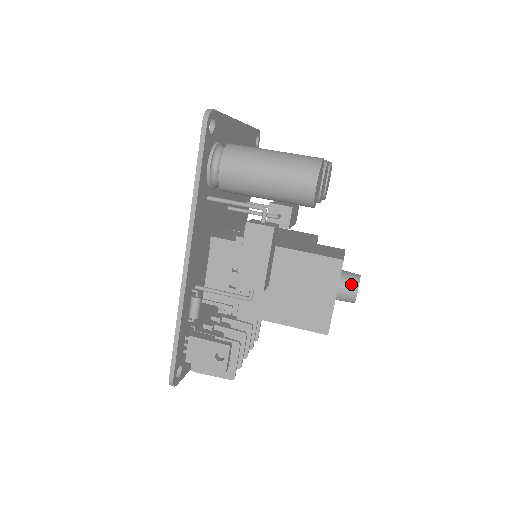
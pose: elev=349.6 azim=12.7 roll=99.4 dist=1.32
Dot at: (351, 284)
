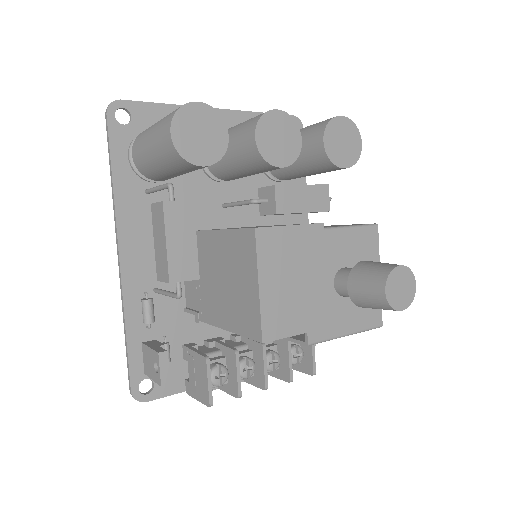
Dot at: (376, 279)
